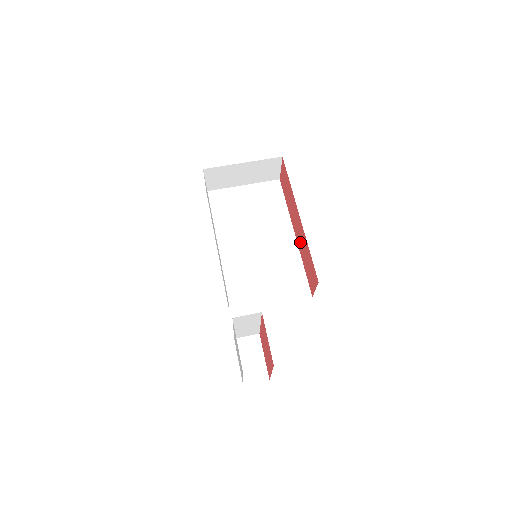
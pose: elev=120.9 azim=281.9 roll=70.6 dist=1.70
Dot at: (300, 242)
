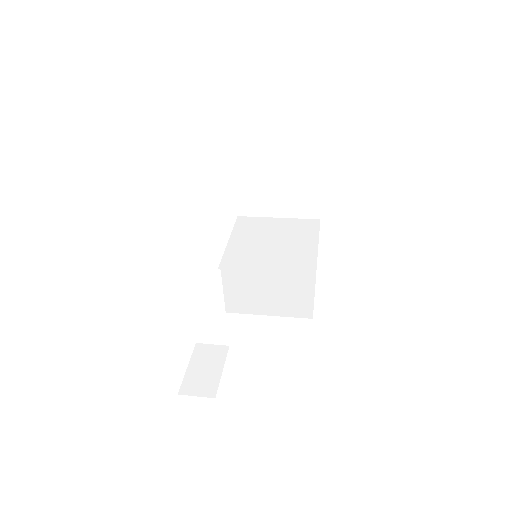
Dot at: occluded
